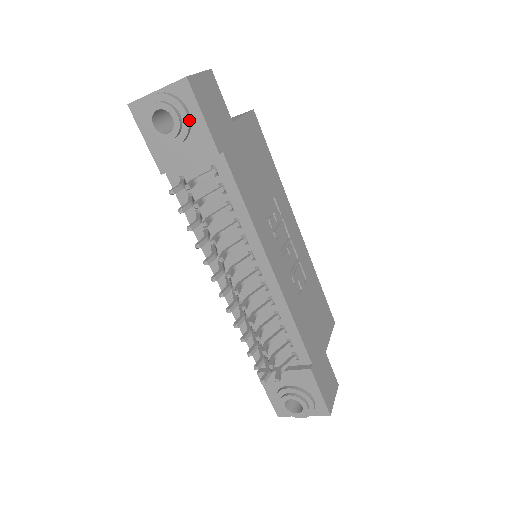
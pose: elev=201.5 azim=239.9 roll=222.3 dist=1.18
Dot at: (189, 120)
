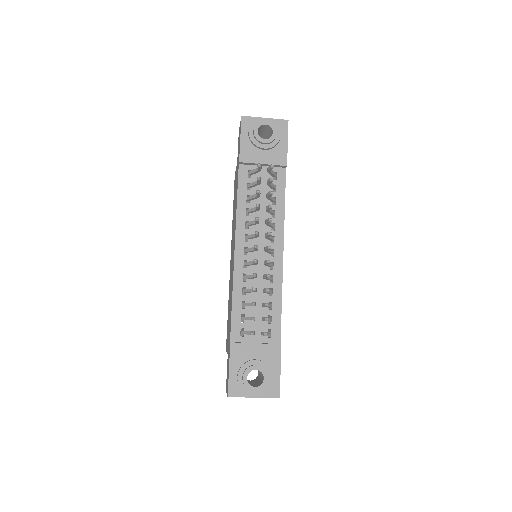
Dot at: (280, 140)
